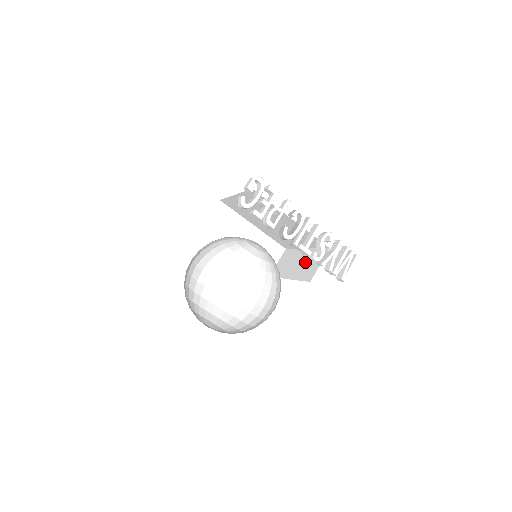
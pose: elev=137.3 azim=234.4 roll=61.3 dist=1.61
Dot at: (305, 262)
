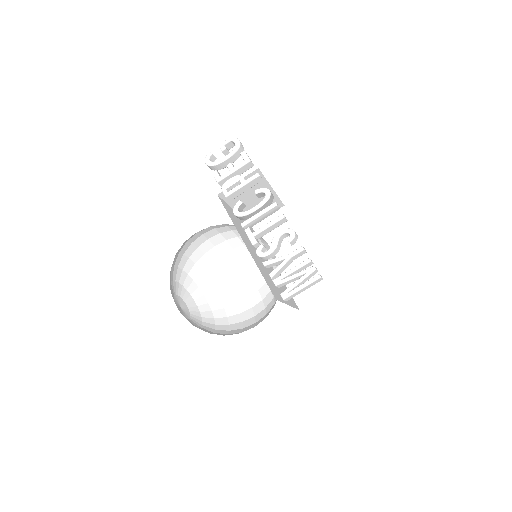
Dot at: occluded
